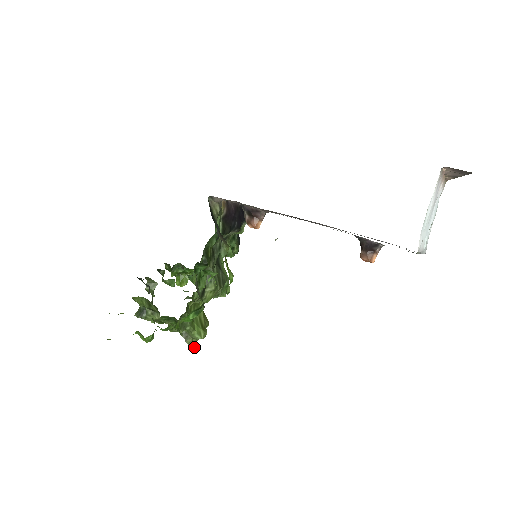
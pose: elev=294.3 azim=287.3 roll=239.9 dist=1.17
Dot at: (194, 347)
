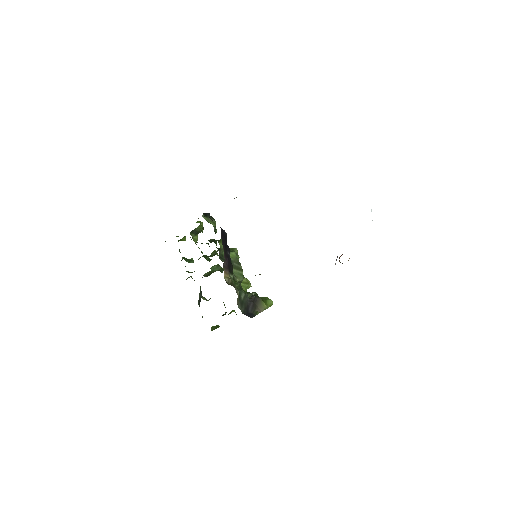
Dot at: occluded
